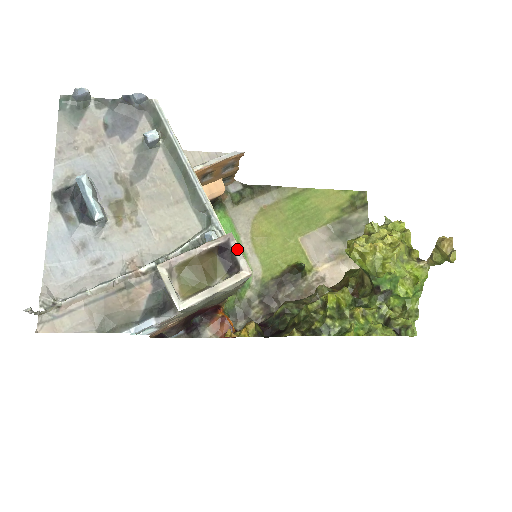
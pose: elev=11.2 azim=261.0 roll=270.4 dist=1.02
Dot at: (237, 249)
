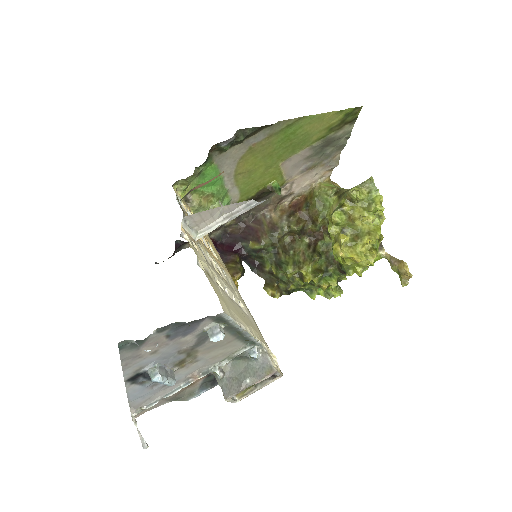
Dot at: (278, 373)
